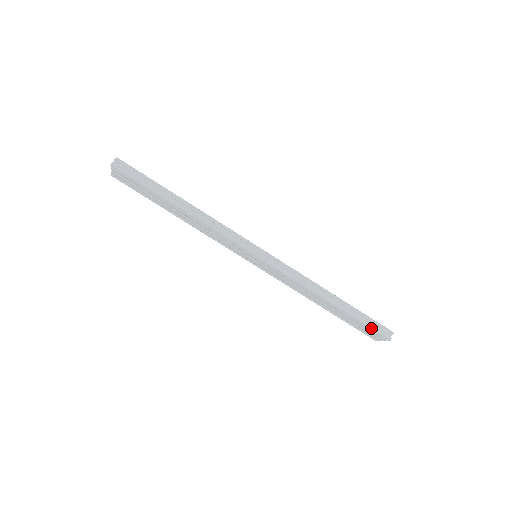
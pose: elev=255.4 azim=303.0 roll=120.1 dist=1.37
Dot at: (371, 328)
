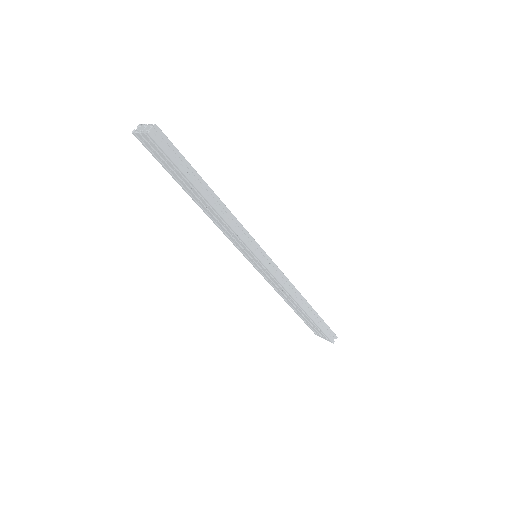
Dot at: (324, 333)
